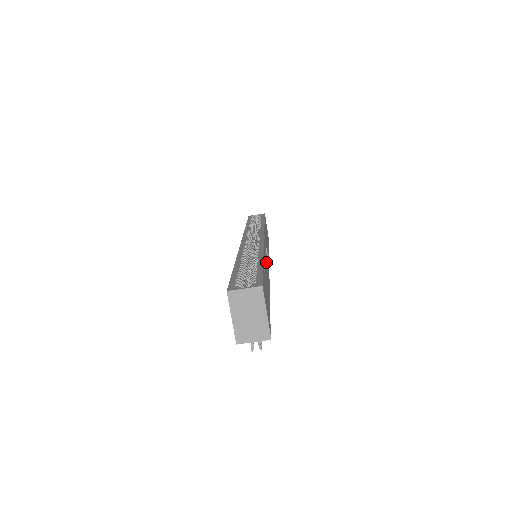
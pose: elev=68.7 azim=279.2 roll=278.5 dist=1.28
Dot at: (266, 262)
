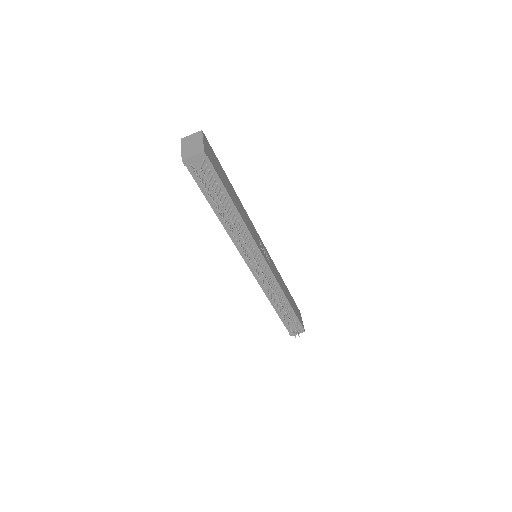
Dot at: (250, 224)
